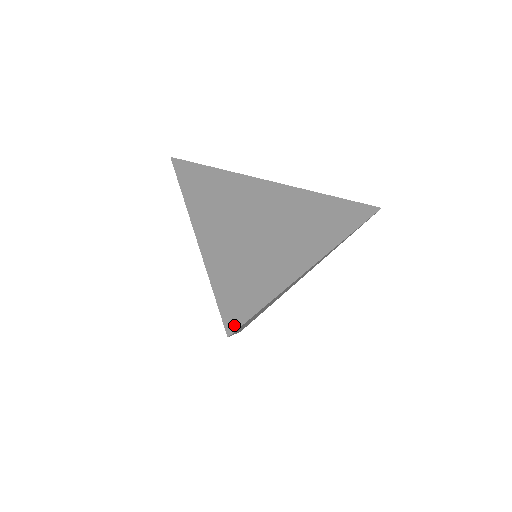
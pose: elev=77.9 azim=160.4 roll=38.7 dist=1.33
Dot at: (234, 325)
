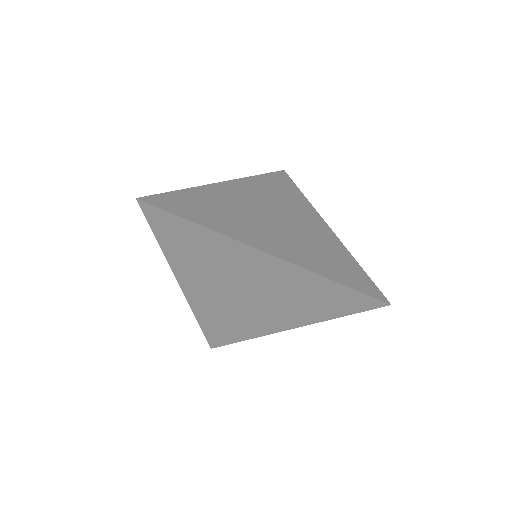
Dot at: (151, 201)
